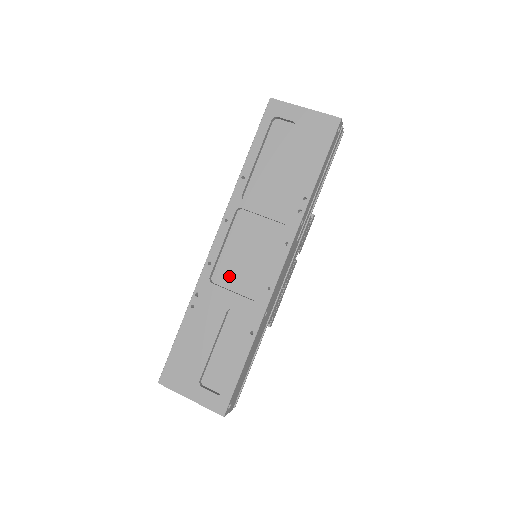
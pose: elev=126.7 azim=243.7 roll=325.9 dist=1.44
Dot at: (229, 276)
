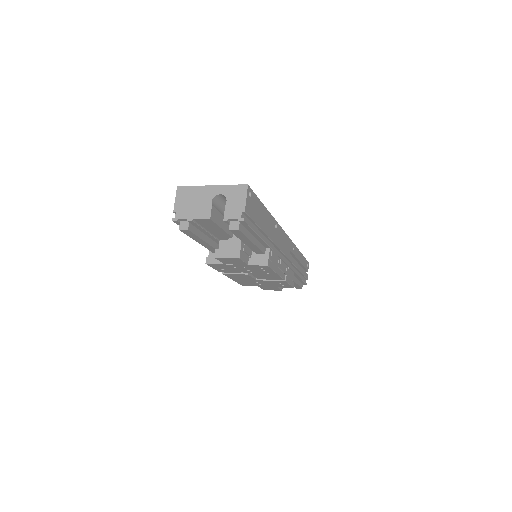
Dot at: occluded
